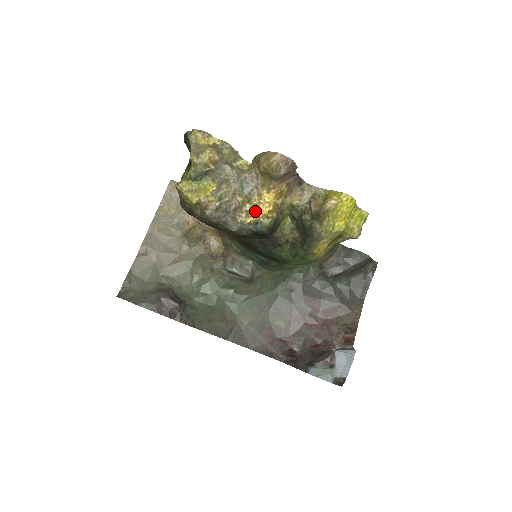
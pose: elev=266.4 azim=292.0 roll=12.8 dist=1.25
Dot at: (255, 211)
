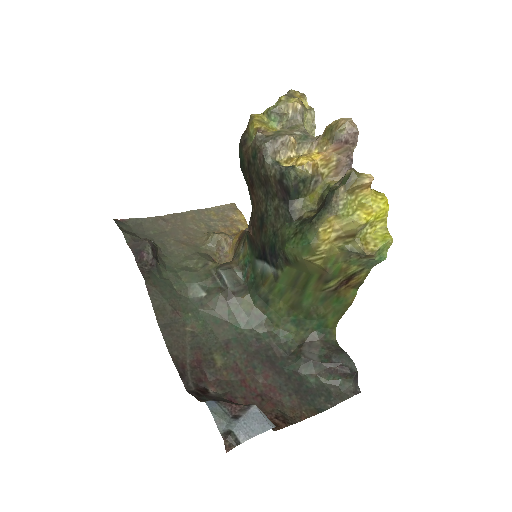
Dot at: (296, 159)
